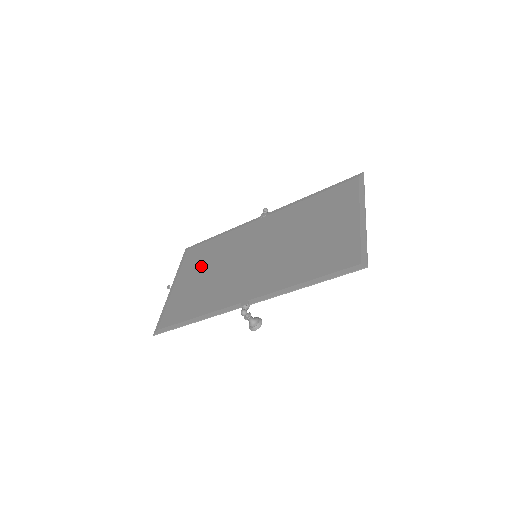
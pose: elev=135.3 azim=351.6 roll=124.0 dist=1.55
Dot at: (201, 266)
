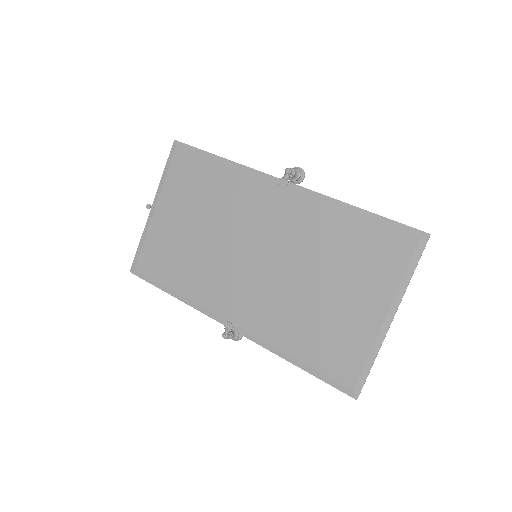
Dot at: (190, 205)
